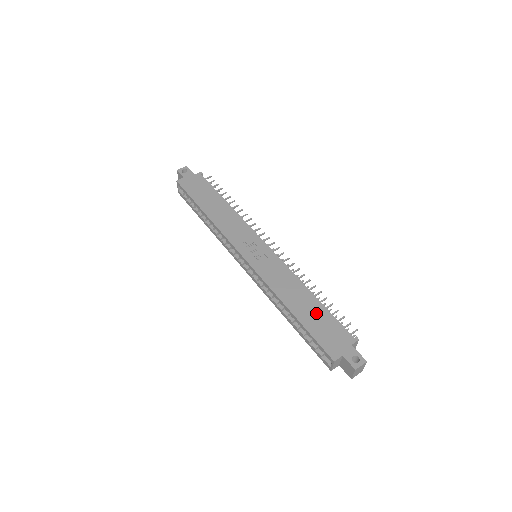
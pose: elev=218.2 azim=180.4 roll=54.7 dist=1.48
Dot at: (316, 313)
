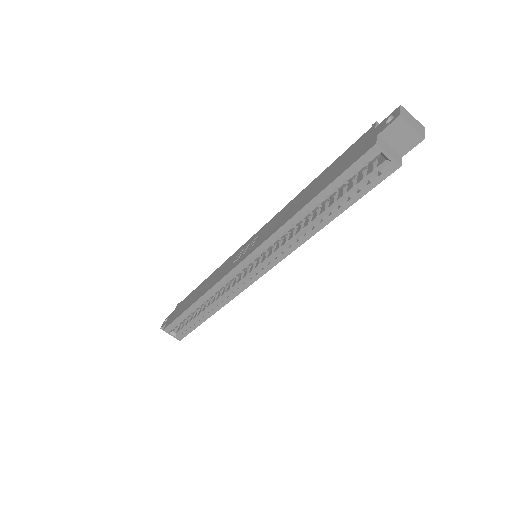
Dot at: (325, 176)
